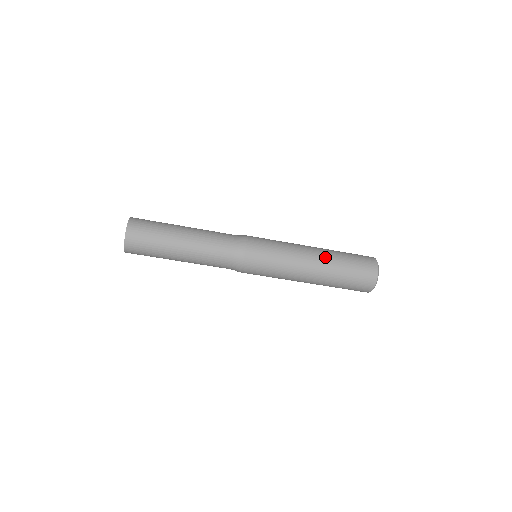
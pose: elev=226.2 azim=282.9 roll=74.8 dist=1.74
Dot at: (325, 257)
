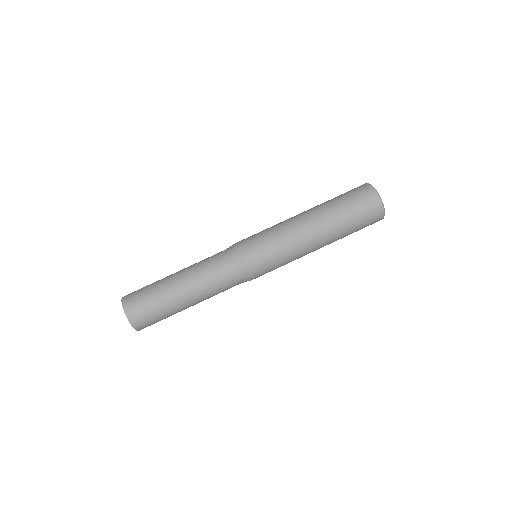
Dot at: (312, 208)
